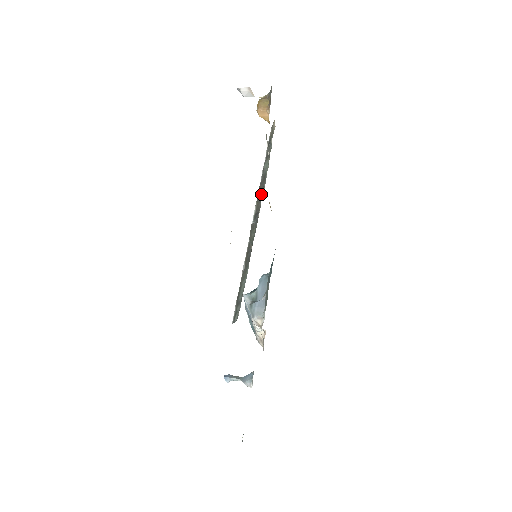
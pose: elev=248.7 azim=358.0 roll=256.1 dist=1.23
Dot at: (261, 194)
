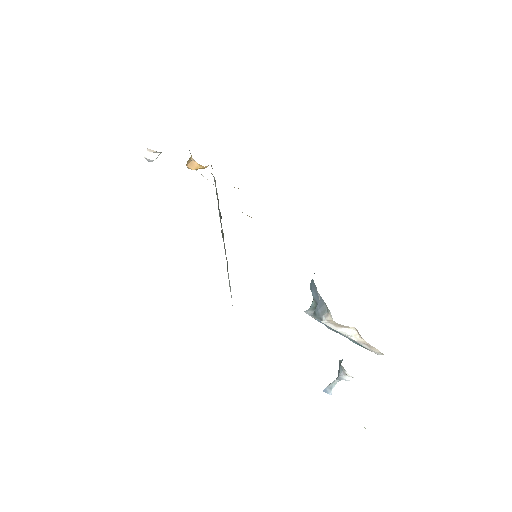
Dot at: occluded
